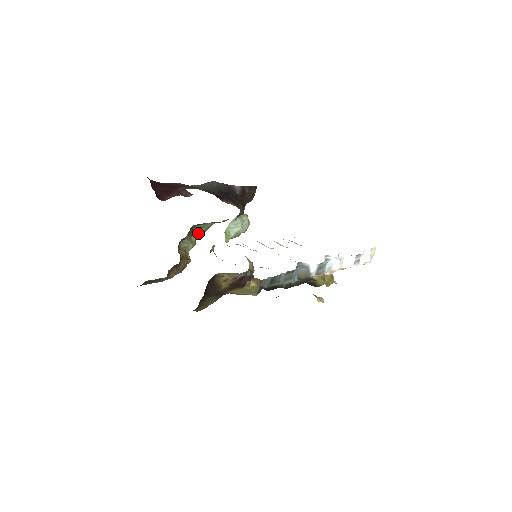
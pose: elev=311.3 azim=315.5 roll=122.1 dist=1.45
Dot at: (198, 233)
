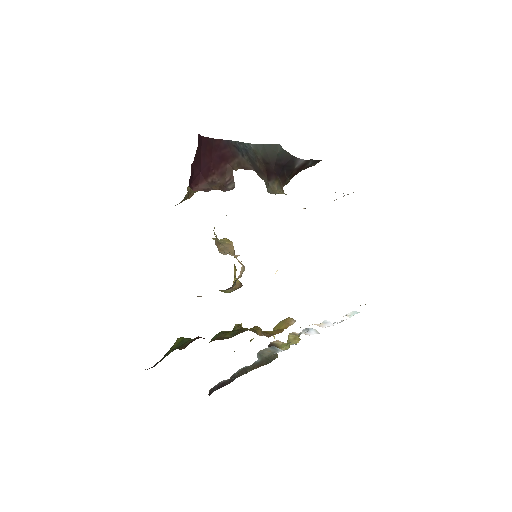
Dot at: occluded
